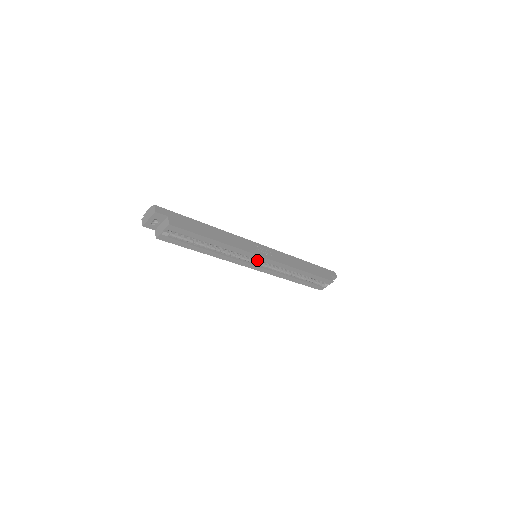
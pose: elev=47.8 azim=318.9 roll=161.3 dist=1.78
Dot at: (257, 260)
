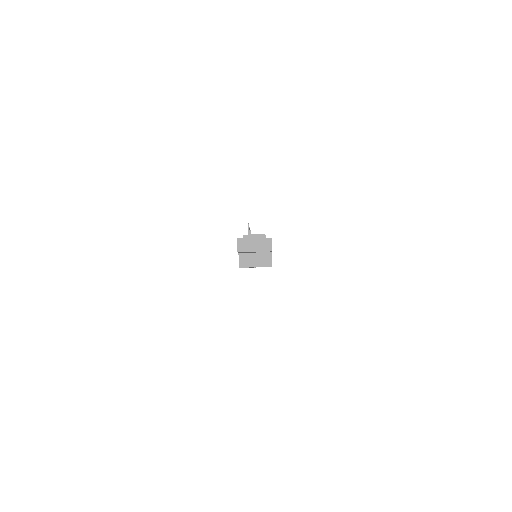
Dot at: occluded
